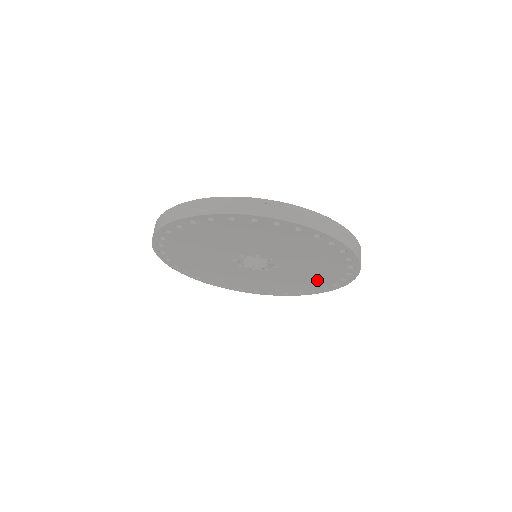
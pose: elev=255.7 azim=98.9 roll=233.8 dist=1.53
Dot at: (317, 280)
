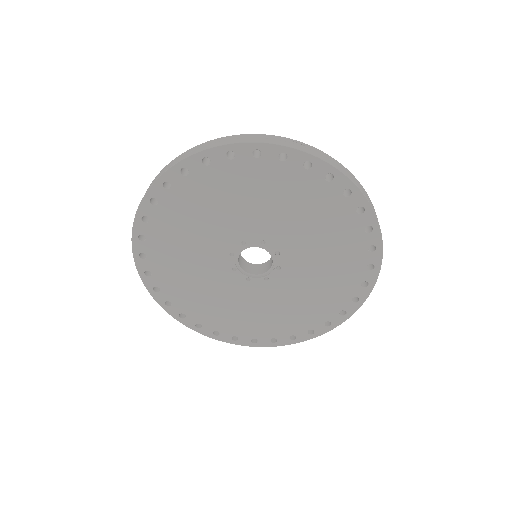
Dot at: (322, 302)
